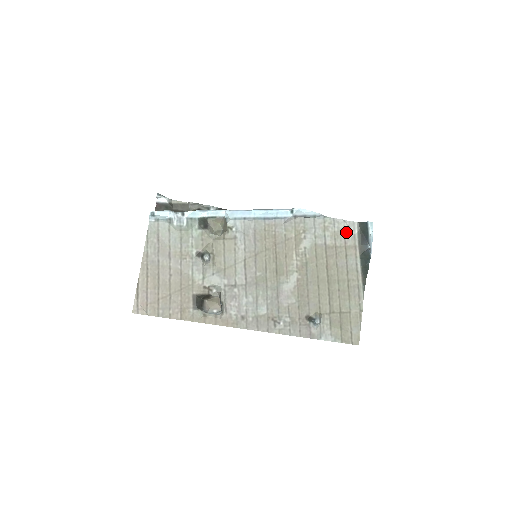
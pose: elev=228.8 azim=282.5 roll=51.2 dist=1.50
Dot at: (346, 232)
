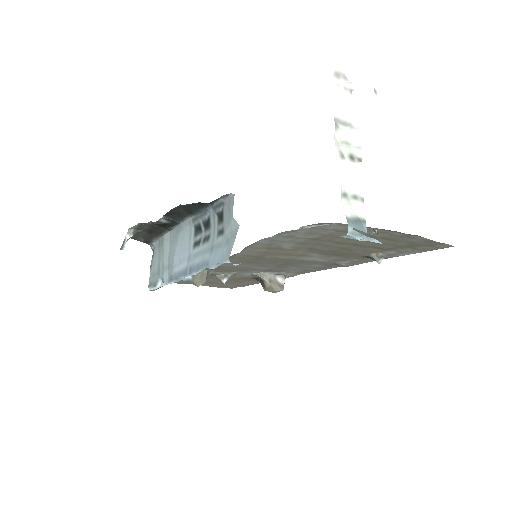
Dot at: (321, 227)
